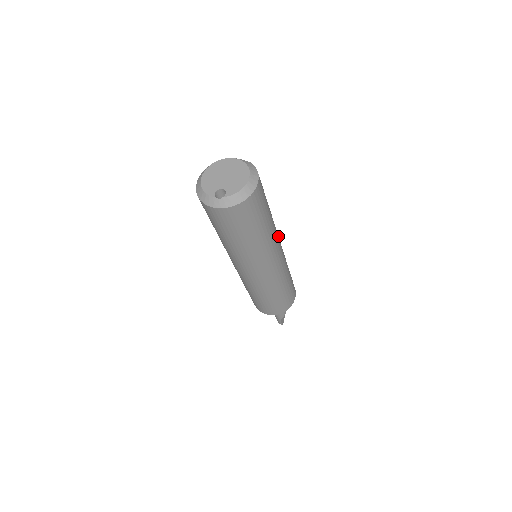
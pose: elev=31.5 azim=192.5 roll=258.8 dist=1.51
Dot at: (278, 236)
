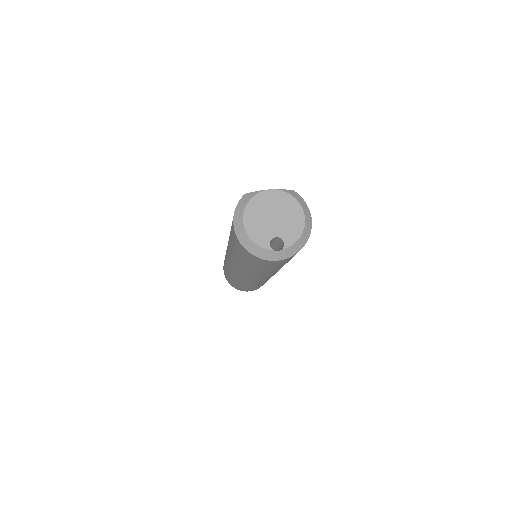
Dot at: occluded
